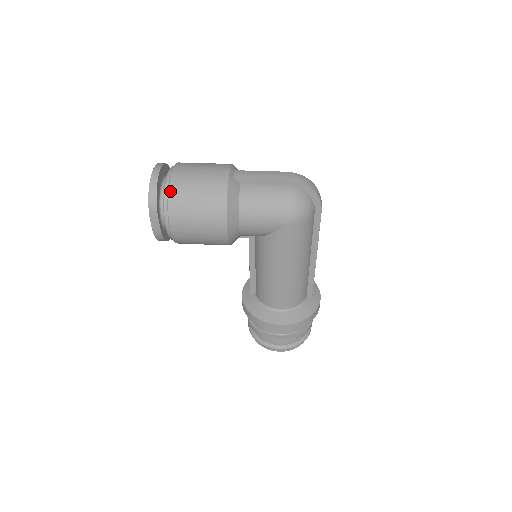
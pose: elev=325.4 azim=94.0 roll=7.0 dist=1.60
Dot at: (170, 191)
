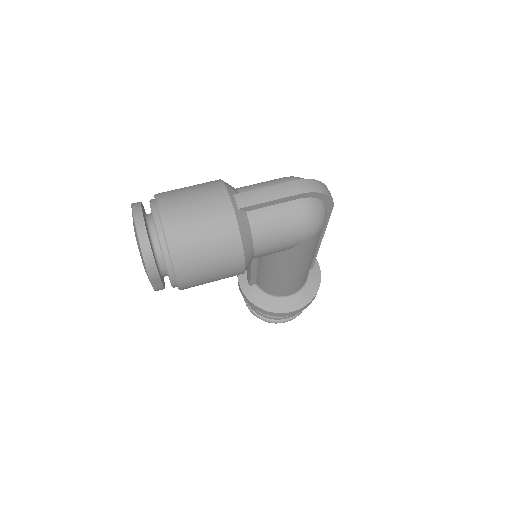
Dot at: (171, 251)
